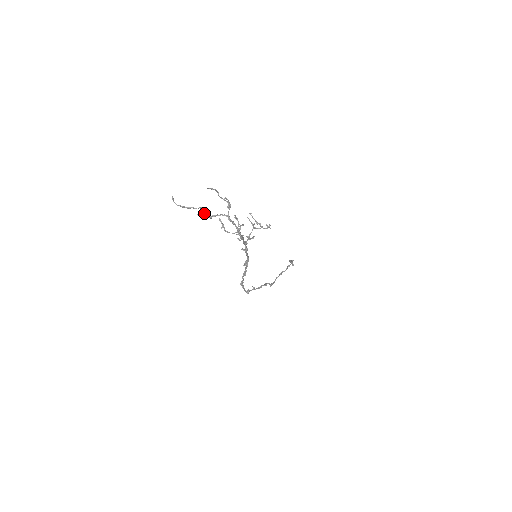
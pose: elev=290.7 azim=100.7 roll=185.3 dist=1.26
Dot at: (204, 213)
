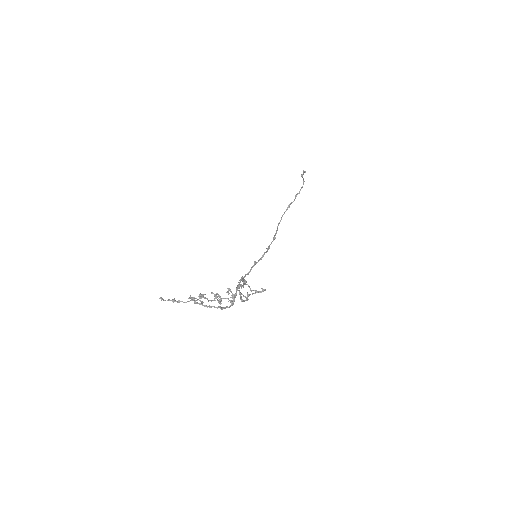
Dot at: occluded
